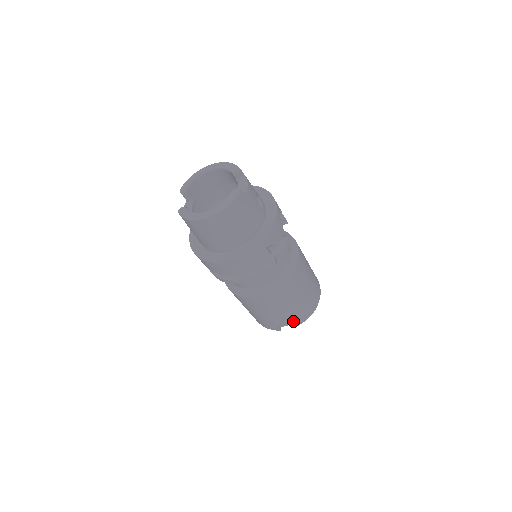
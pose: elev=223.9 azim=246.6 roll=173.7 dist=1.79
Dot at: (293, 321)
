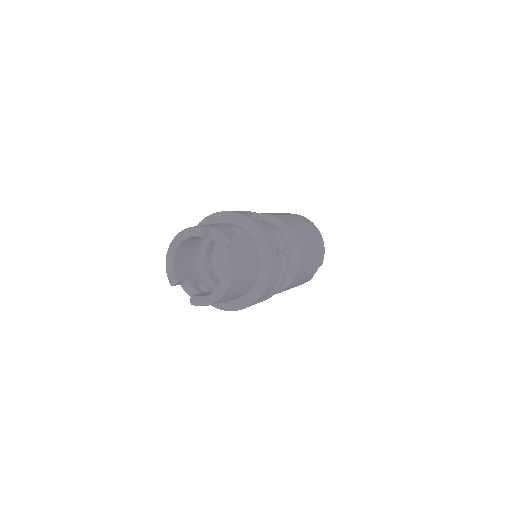
Dot at: (318, 266)
